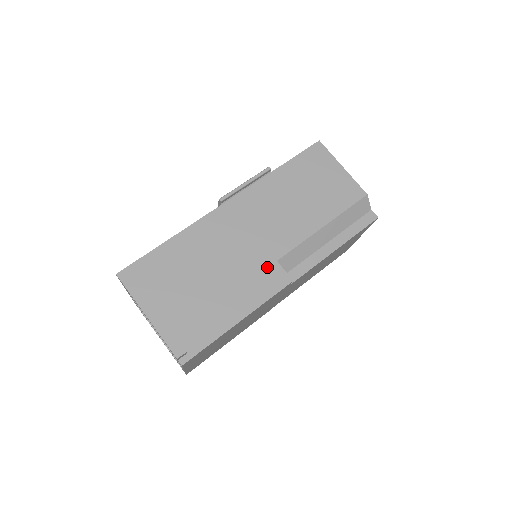
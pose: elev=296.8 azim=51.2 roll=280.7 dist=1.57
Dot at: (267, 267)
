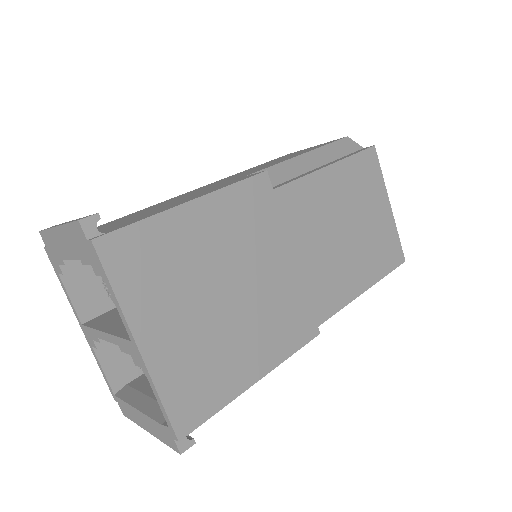
Dot at: (232, 181)
